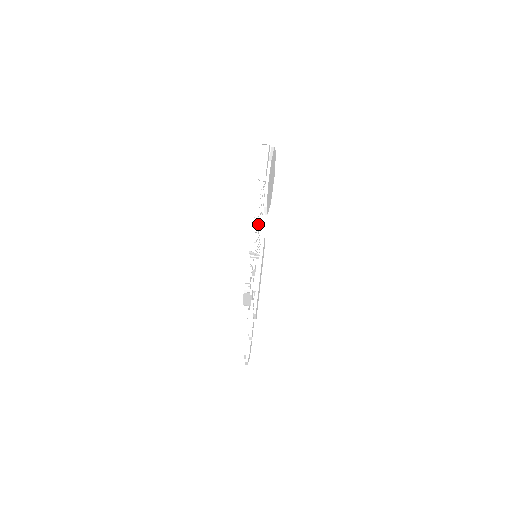
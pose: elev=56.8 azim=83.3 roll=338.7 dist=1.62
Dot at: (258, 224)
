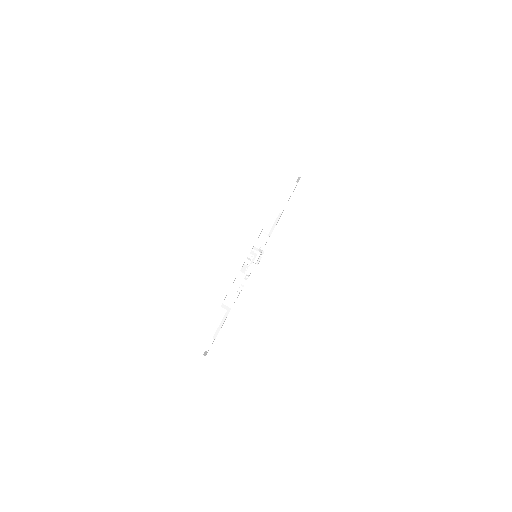
Dot at: occluded
